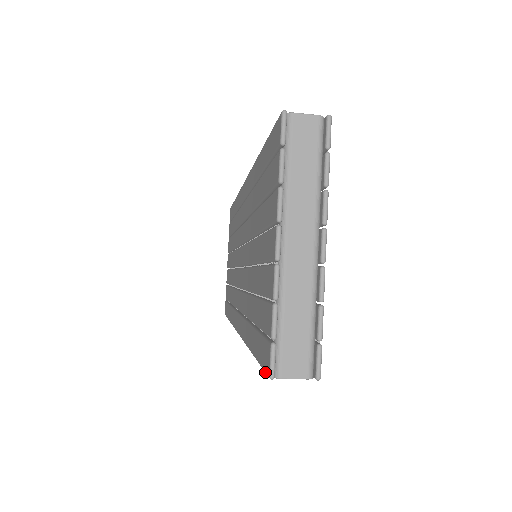
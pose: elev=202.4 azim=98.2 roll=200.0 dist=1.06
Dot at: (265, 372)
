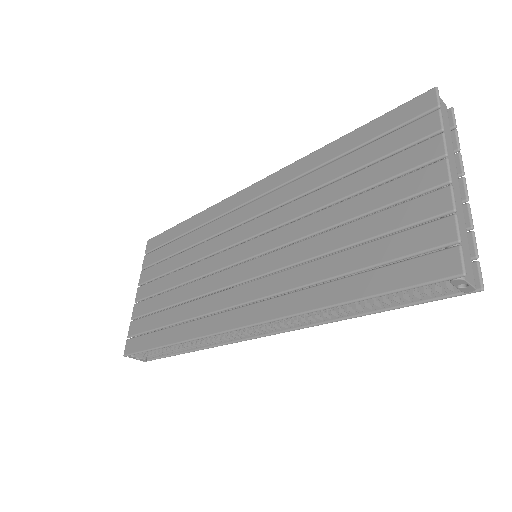
Dot at: (440, 279)
